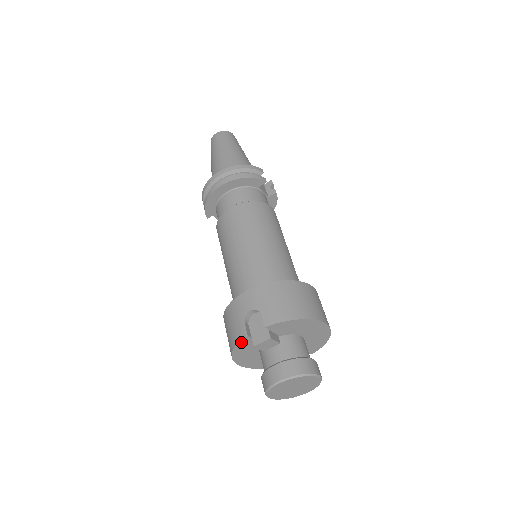
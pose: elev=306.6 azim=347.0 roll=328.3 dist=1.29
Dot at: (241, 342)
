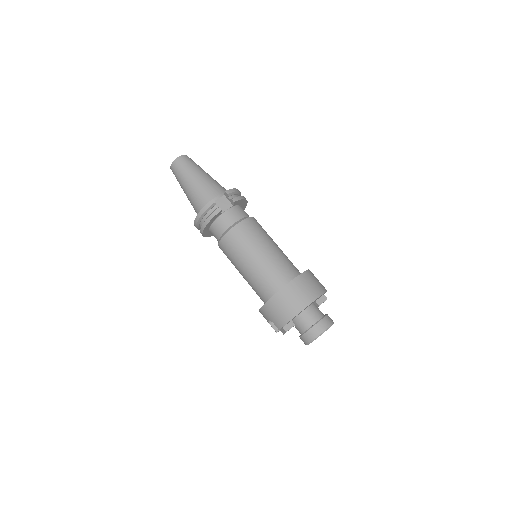
Dot at: occluded
